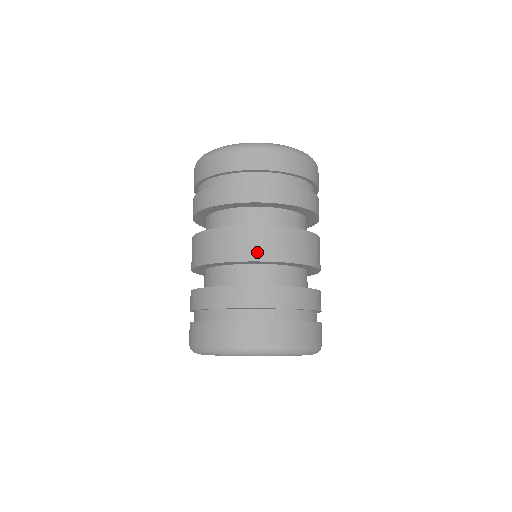
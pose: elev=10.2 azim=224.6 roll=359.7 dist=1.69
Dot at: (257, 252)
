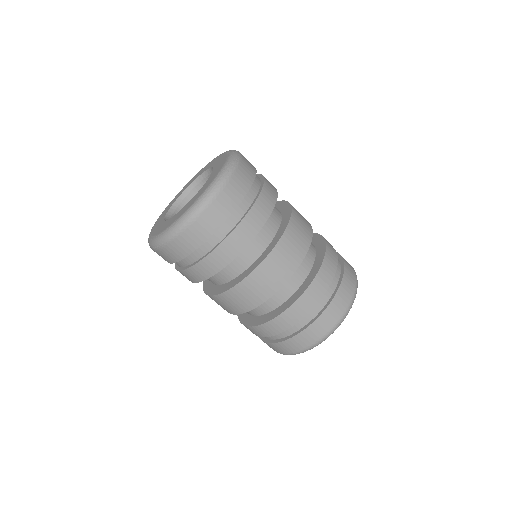
Dot at: (282, 276)
